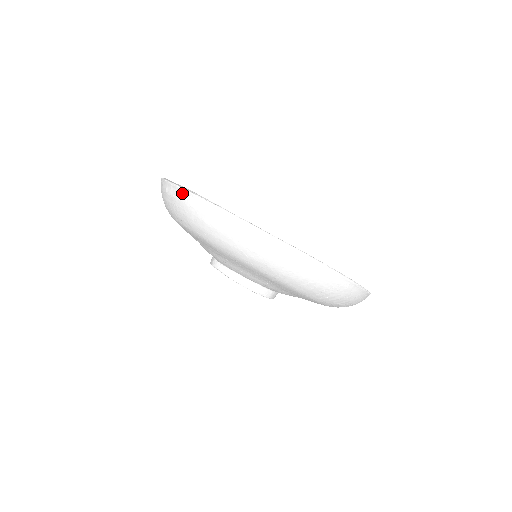
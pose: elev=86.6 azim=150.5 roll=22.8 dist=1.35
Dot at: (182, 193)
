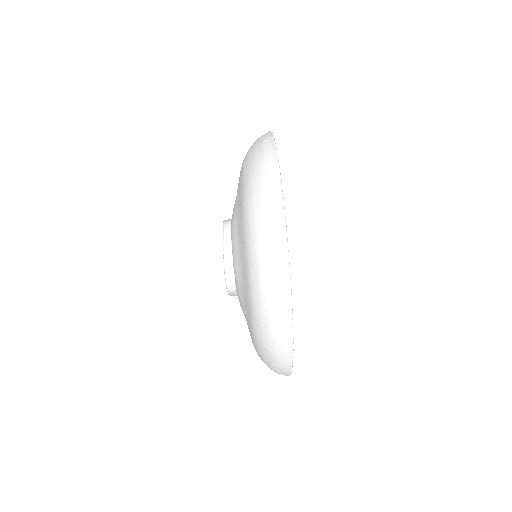
Dot at: (272, 155)
